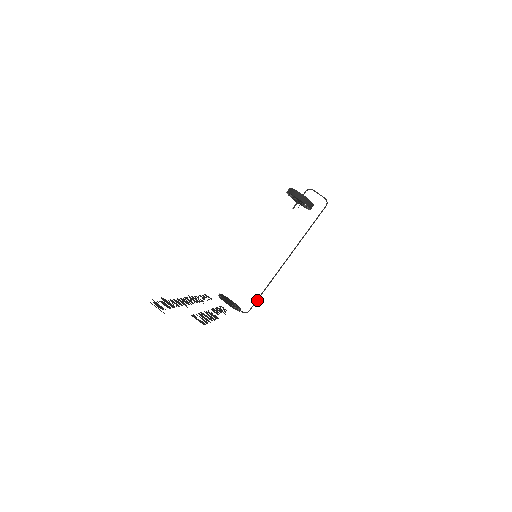
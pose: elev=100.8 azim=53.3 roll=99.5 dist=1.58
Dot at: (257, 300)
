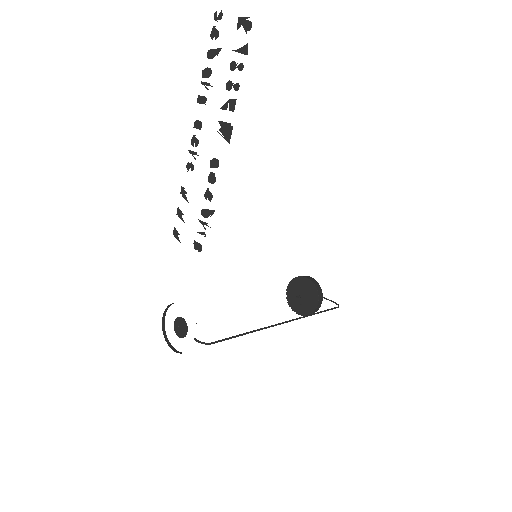
Dot at: (229, 338)
